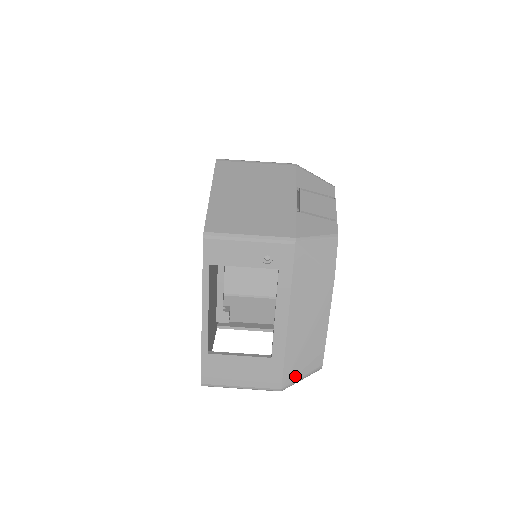
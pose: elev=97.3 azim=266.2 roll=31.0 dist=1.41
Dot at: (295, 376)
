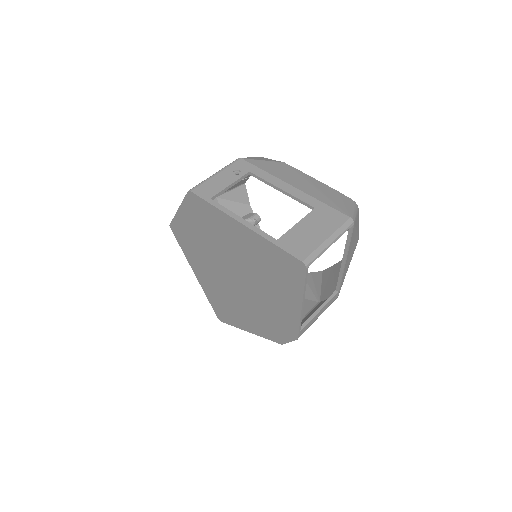
Dot at: (346, 209)
